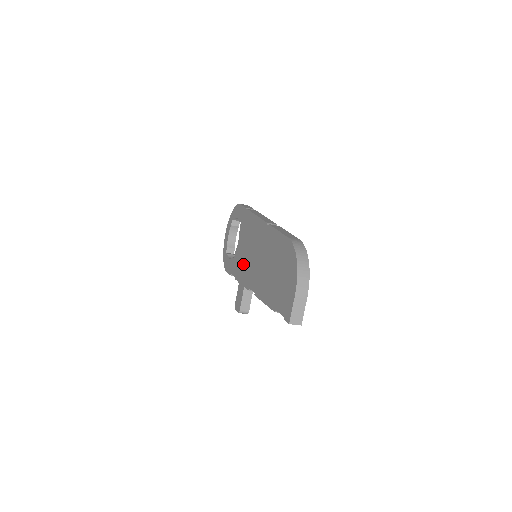
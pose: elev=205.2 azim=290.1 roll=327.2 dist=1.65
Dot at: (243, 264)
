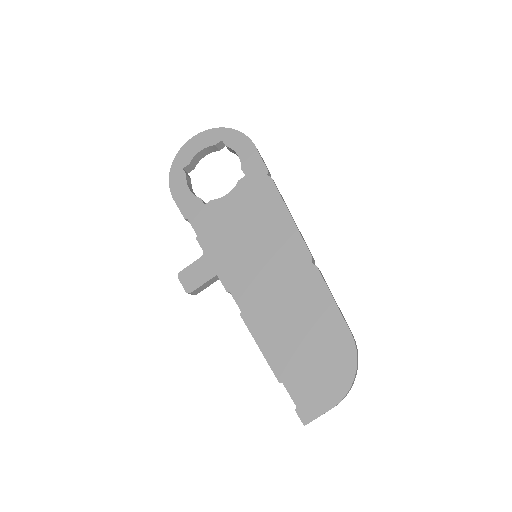
Dot at: (228, 243)
